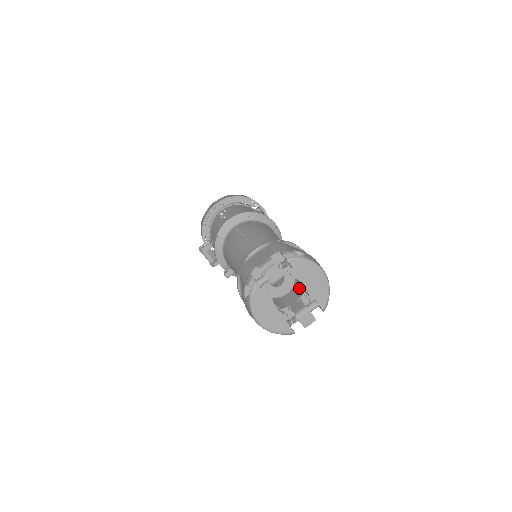
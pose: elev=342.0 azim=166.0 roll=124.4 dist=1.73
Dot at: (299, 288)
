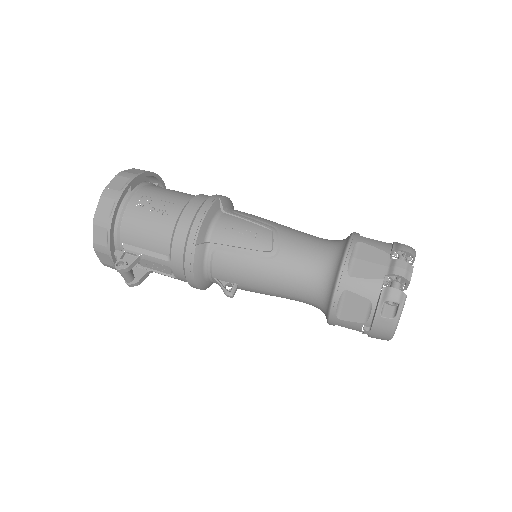
Dot at: occluded
